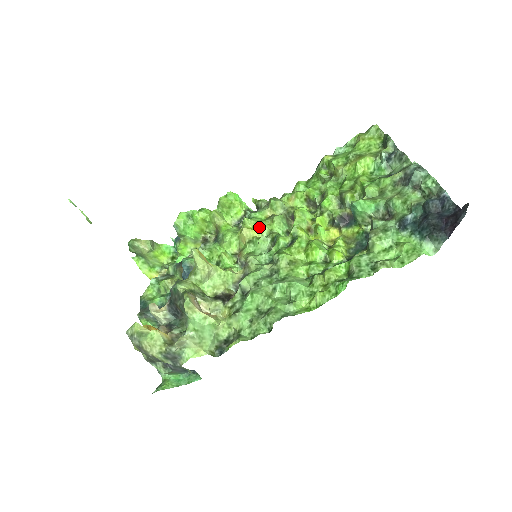
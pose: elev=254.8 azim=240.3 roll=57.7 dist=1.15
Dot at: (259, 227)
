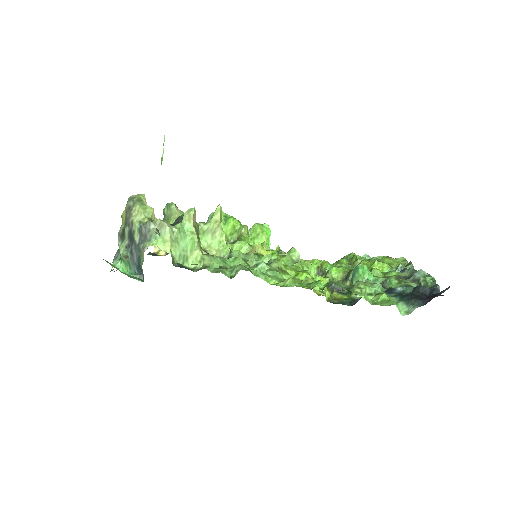
Dot at: (271, 252)
